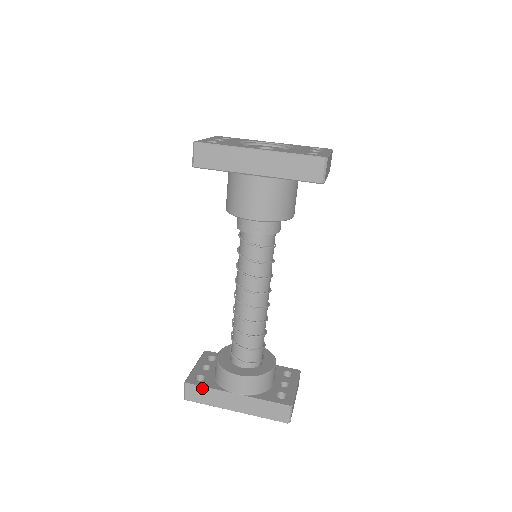
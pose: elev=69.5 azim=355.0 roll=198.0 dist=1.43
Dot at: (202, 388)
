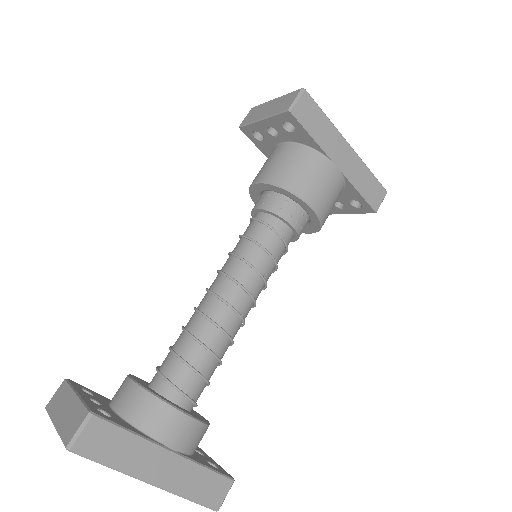
Dot at: (120, 429)
